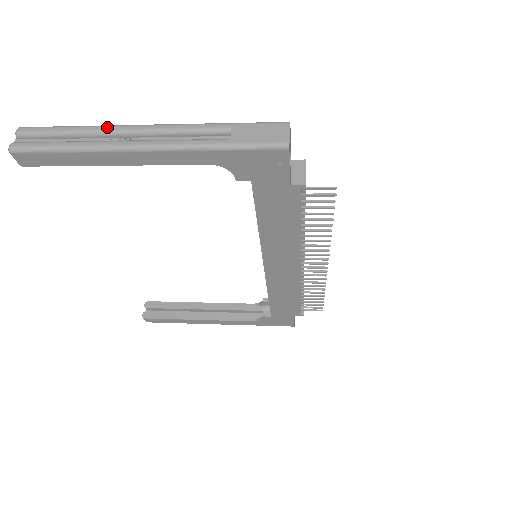
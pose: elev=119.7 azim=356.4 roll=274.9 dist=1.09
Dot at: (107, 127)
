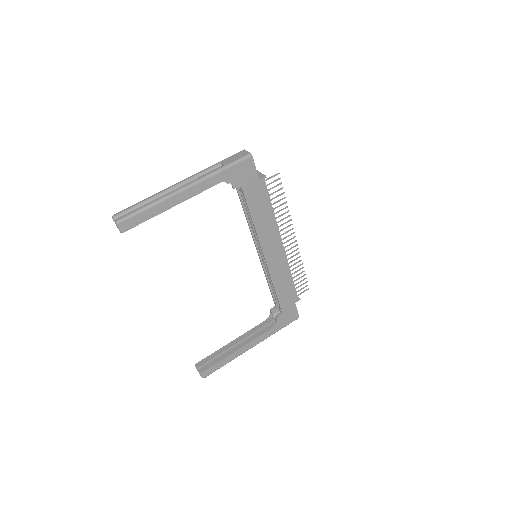
Dot at: (161, 191)
